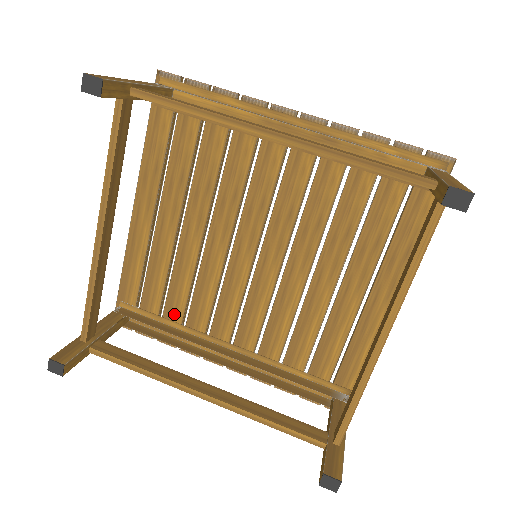
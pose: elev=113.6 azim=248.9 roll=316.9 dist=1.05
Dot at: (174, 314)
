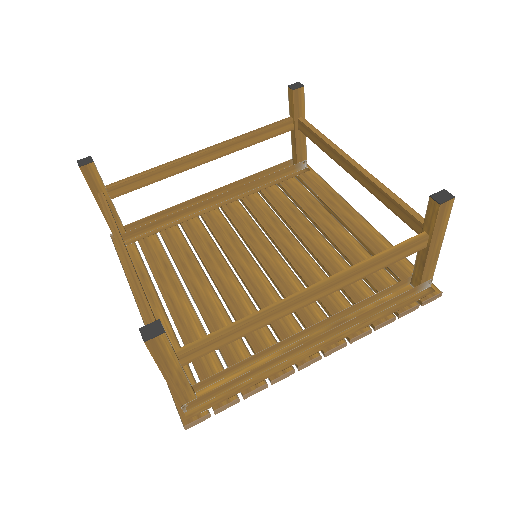
Dot at: (237, 355)
